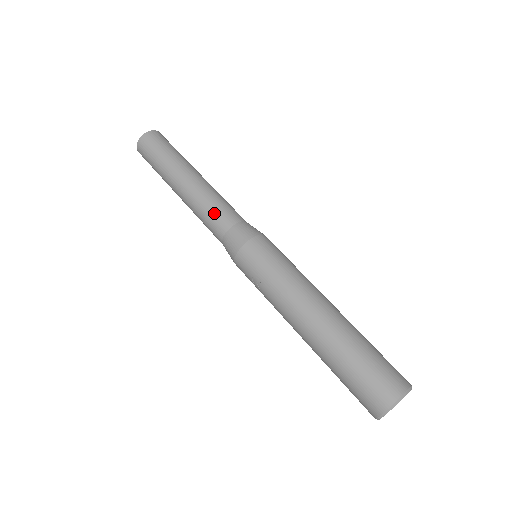
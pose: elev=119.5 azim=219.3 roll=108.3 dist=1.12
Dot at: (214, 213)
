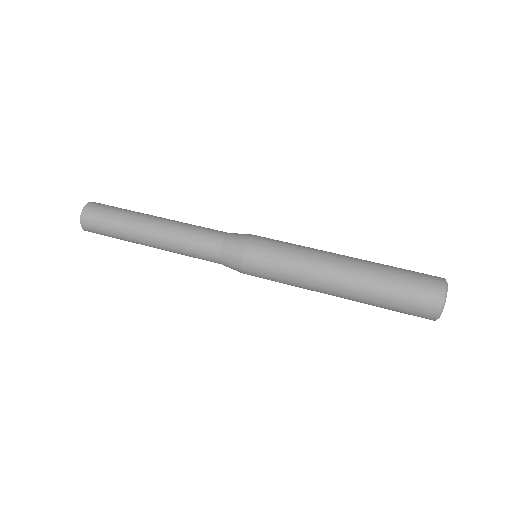
Dot at: (197, 246)
